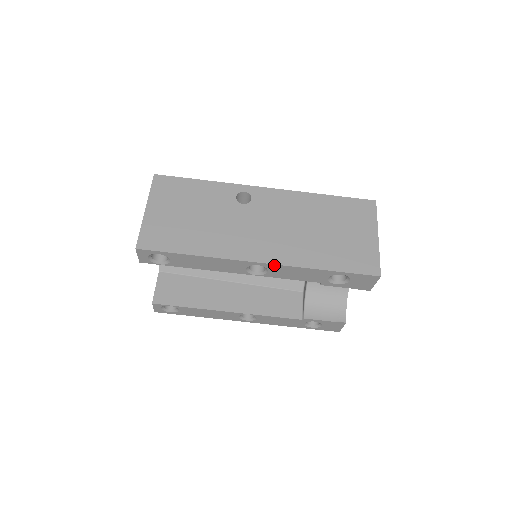
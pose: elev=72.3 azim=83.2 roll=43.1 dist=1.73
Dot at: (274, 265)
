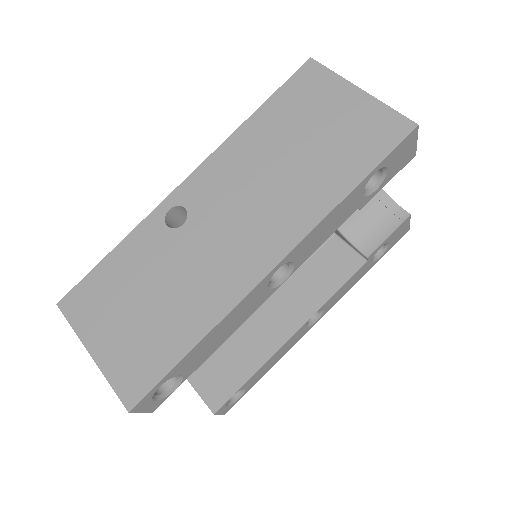
Dot at: (294, 250)
